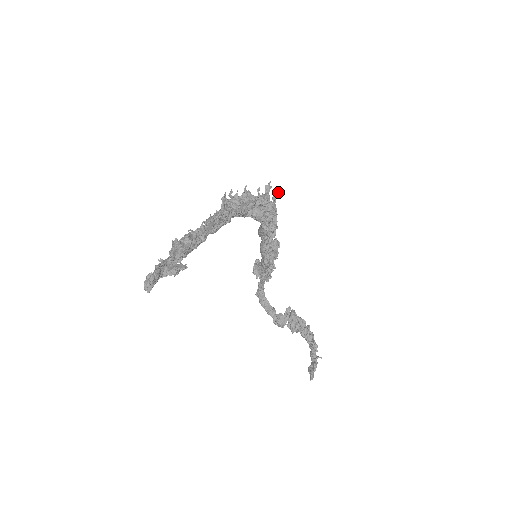
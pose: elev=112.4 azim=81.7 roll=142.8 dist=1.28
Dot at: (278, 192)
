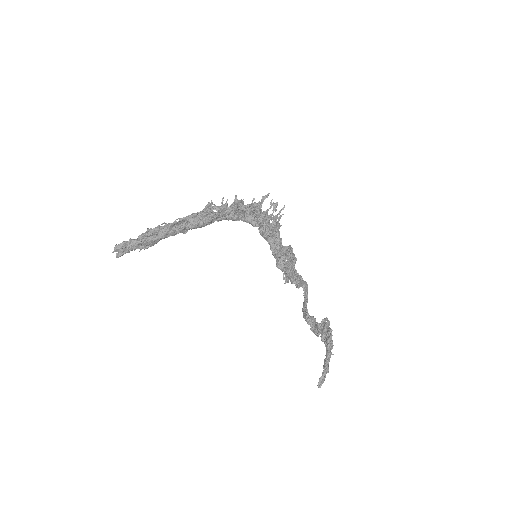
Dot at: (277, 202)
